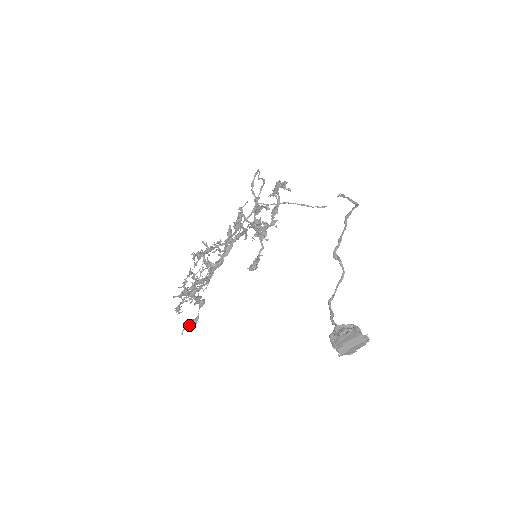
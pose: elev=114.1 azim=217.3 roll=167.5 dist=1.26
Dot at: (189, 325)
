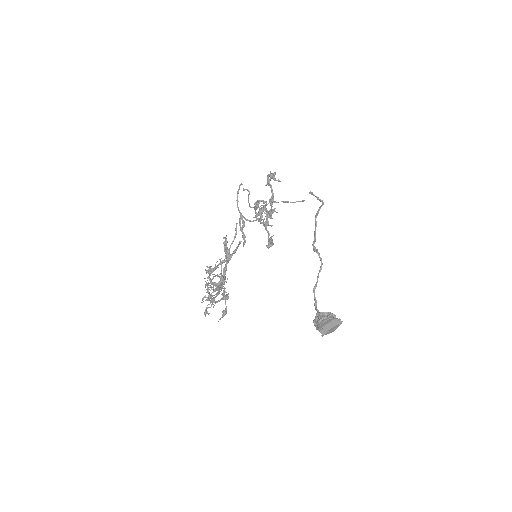
Dot at: (222, 315)
